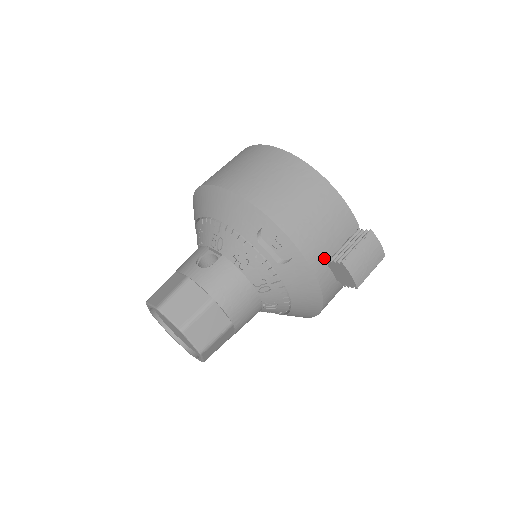
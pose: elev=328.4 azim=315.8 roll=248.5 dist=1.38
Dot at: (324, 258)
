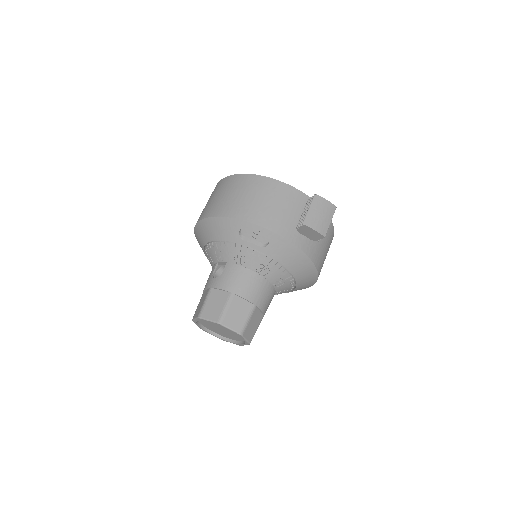
Dot at: (293, 229)
